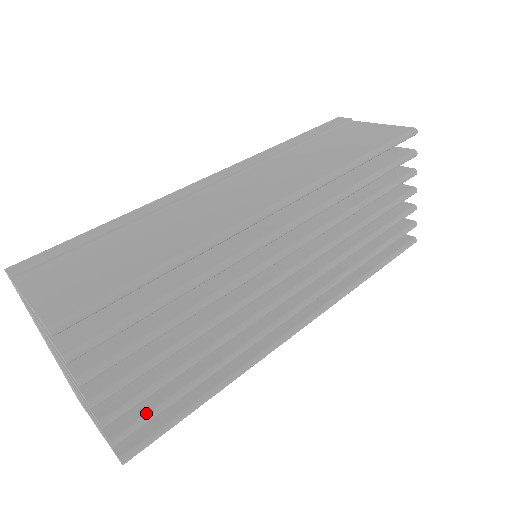
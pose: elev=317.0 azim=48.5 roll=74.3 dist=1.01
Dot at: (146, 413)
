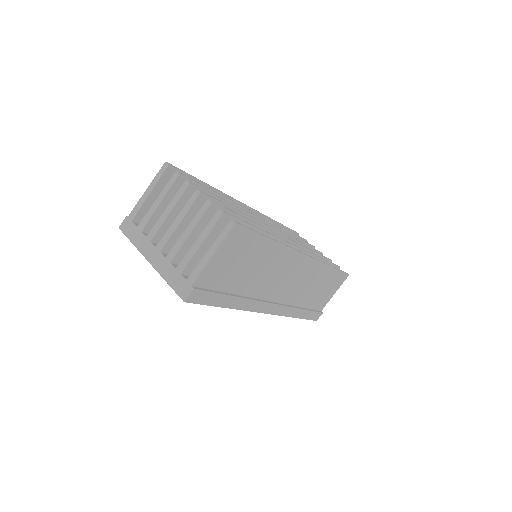
Dot at: occluded
